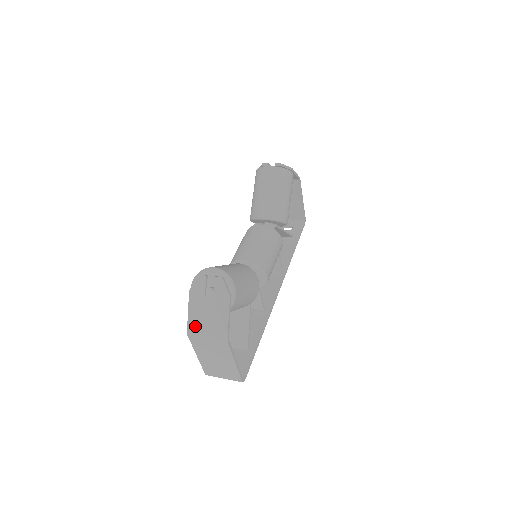
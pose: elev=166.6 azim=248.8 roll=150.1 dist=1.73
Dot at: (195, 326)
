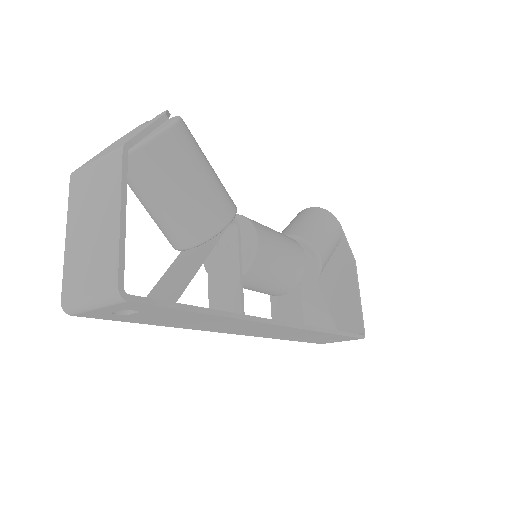
Dot at: (90, 161)
